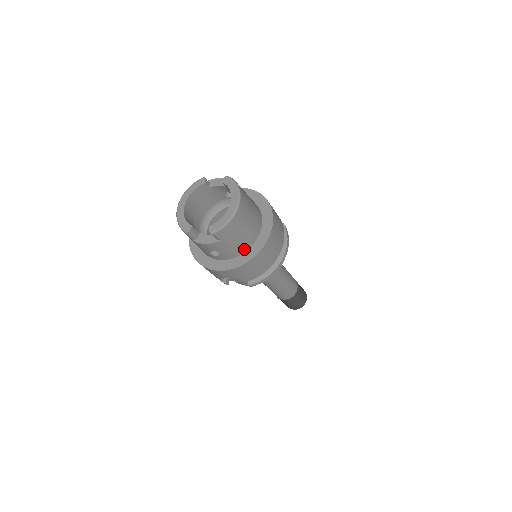
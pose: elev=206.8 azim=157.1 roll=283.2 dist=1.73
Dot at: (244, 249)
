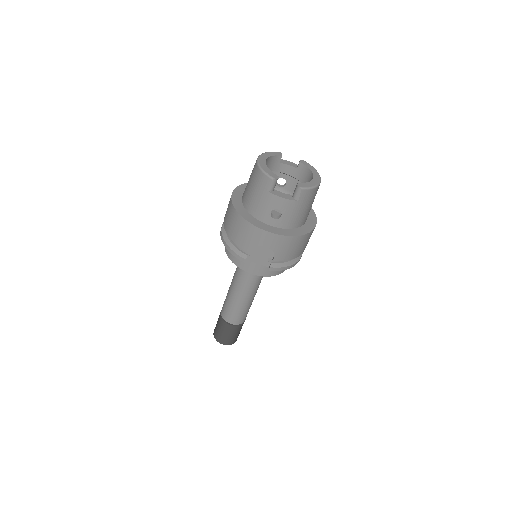
Dot at: (297, 225)
